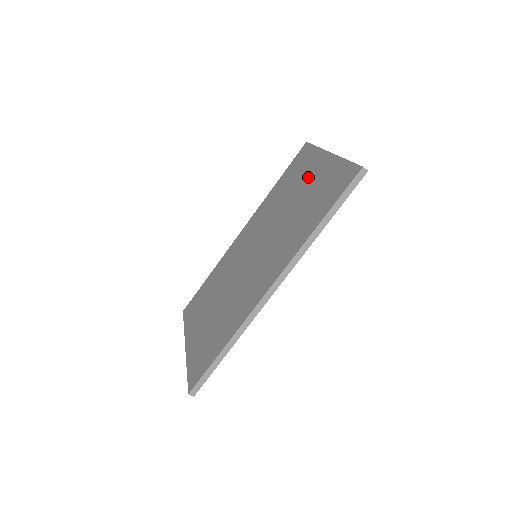
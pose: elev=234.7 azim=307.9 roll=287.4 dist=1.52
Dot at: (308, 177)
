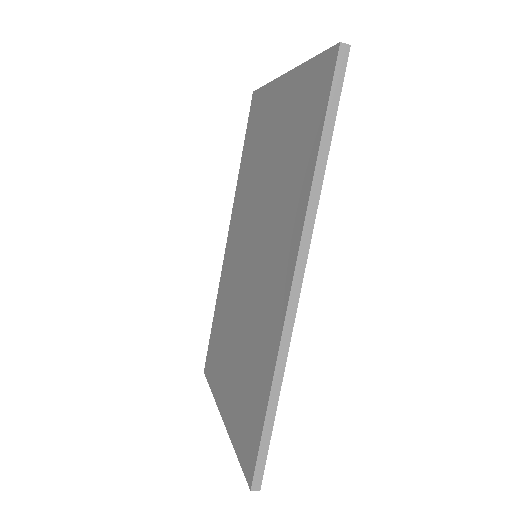
Dot at: (273, 121)
